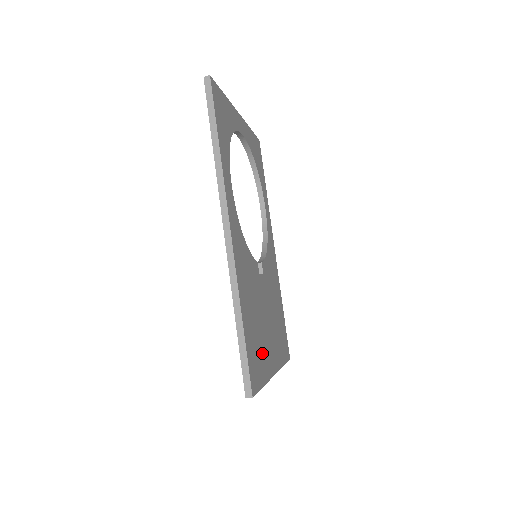
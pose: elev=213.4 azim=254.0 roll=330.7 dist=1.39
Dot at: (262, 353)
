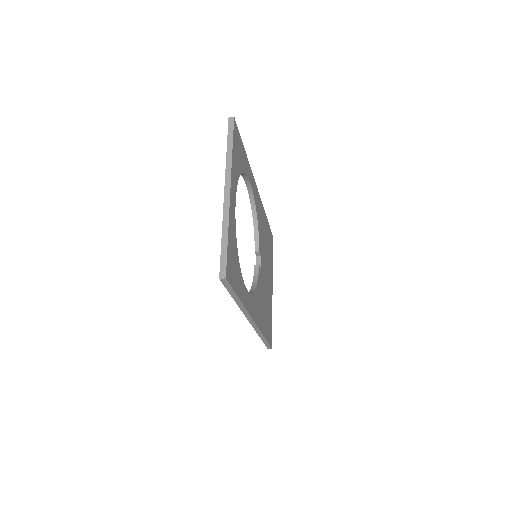
Dot at: (269, 309)
